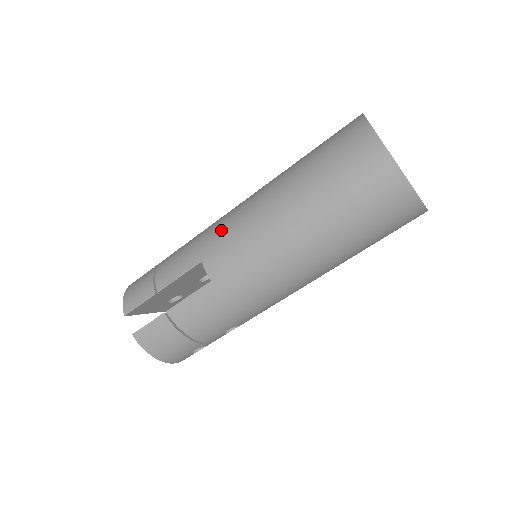
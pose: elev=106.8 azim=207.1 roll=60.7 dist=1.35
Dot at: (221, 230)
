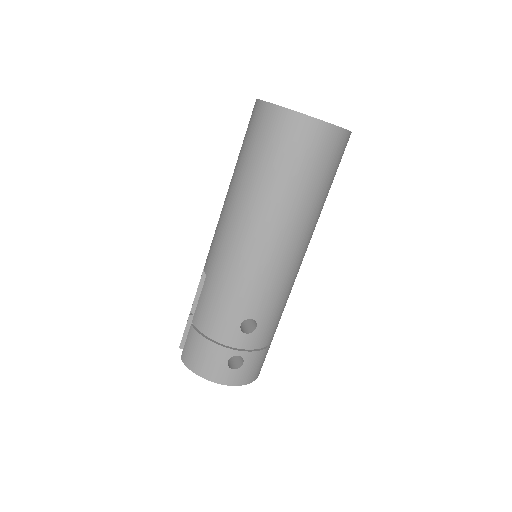
Dot at: occluded
